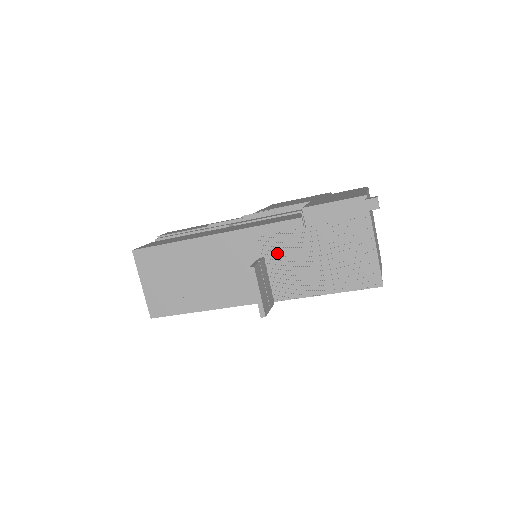
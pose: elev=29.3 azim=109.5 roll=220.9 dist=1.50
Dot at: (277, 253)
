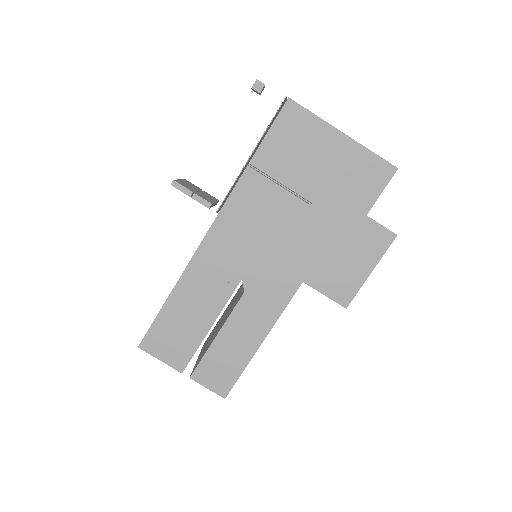
Dot at: occluded
